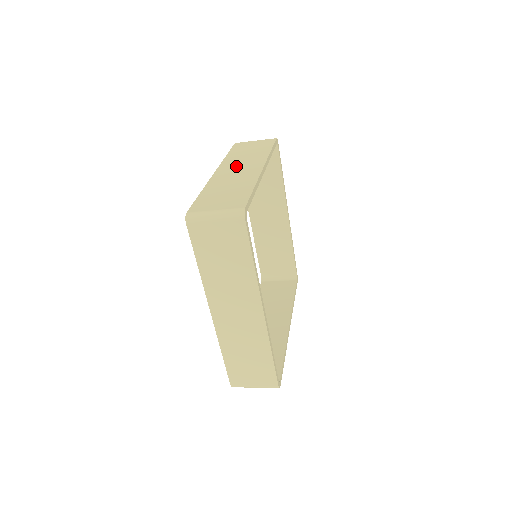
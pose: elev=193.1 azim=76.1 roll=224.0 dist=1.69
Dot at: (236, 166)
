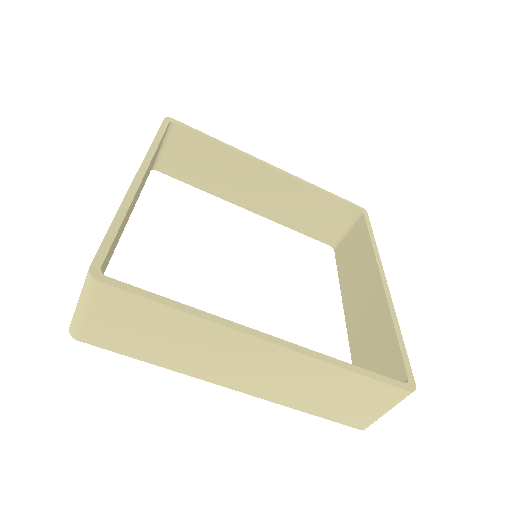
Dot at: occluded
